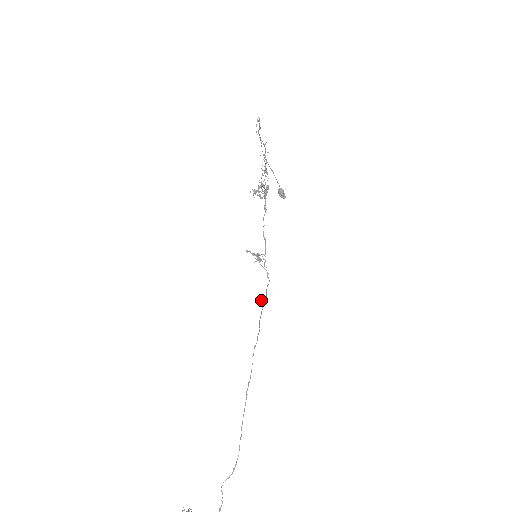
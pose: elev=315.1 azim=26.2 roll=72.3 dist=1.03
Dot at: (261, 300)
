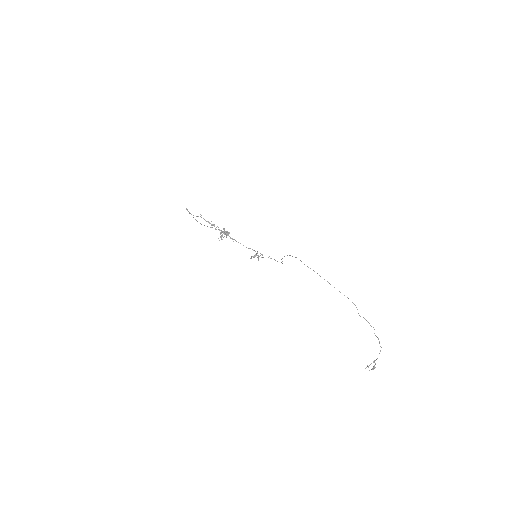
Dot at: occluded
